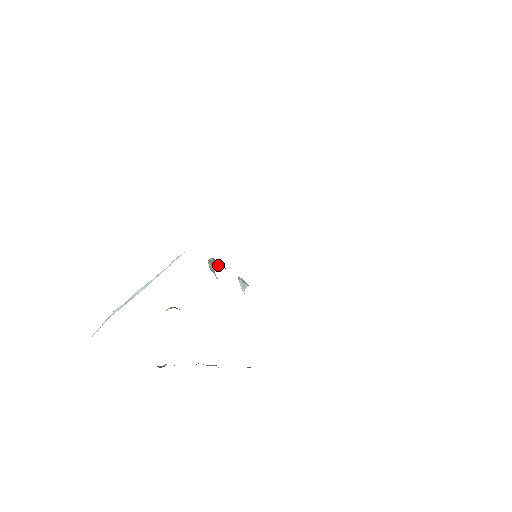
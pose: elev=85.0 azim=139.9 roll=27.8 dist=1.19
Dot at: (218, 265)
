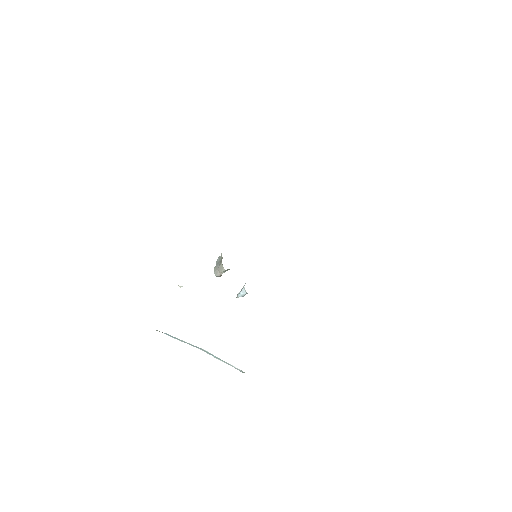
Dot at: occluded
